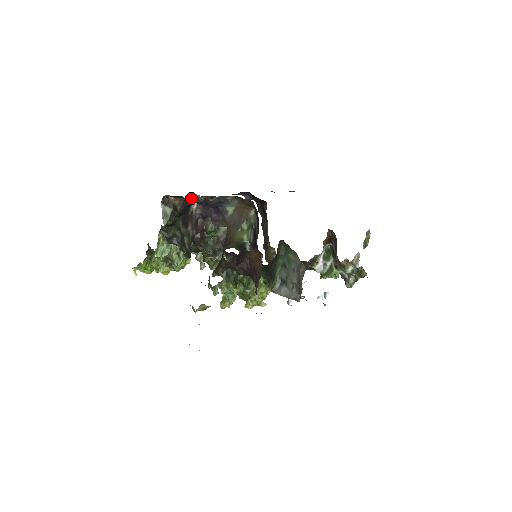
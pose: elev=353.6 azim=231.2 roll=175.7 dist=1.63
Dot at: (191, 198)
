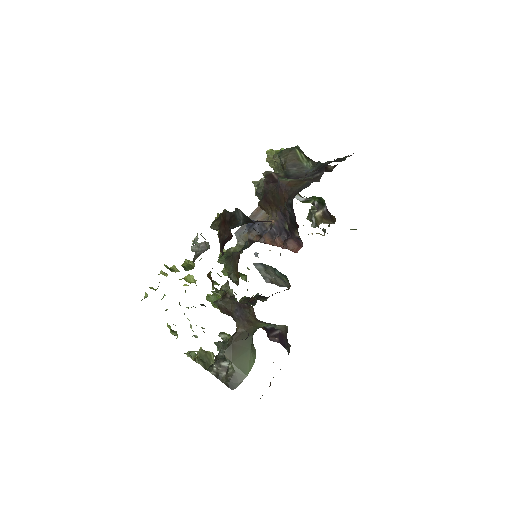
Dot at: occluded
